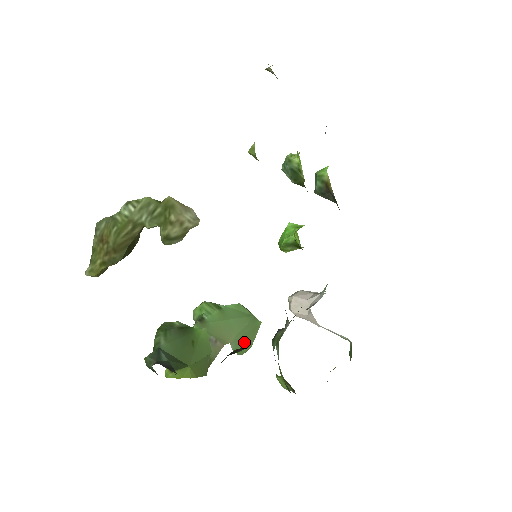
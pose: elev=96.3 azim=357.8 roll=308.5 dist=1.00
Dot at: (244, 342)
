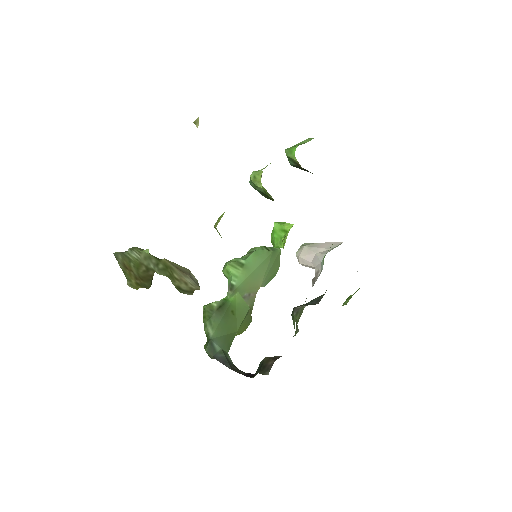
Dot at: (272, 274)
